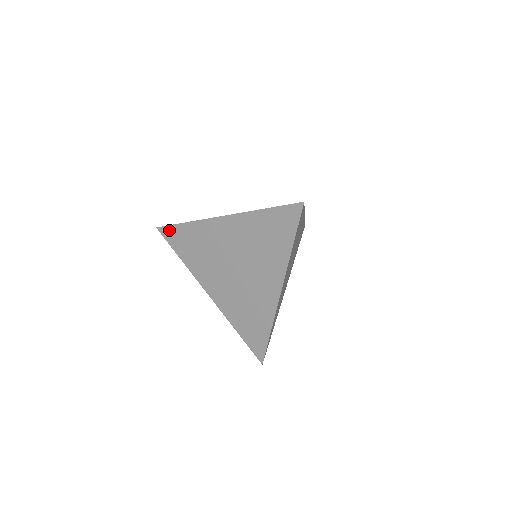
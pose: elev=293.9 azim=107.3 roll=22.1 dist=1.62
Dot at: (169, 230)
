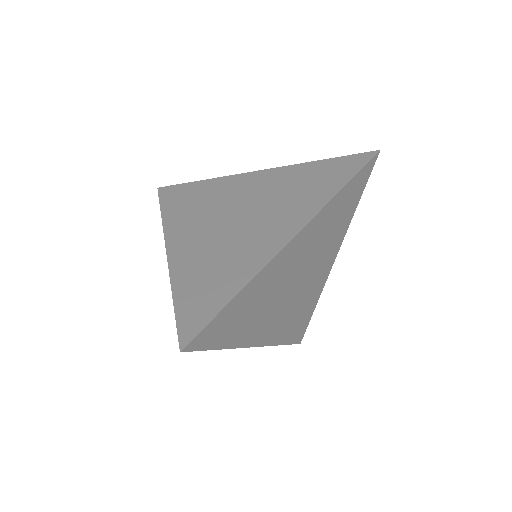
Dot at: (173, 188)
